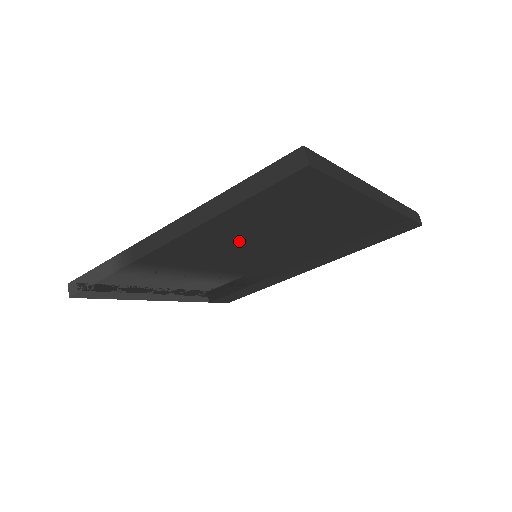
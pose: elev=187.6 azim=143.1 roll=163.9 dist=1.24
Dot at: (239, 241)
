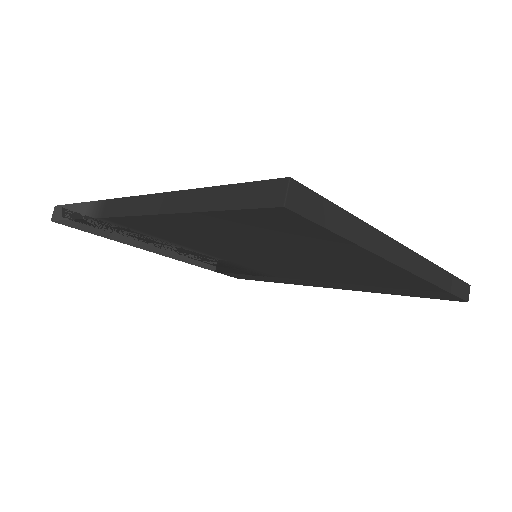
Dot at: (223, 241)
